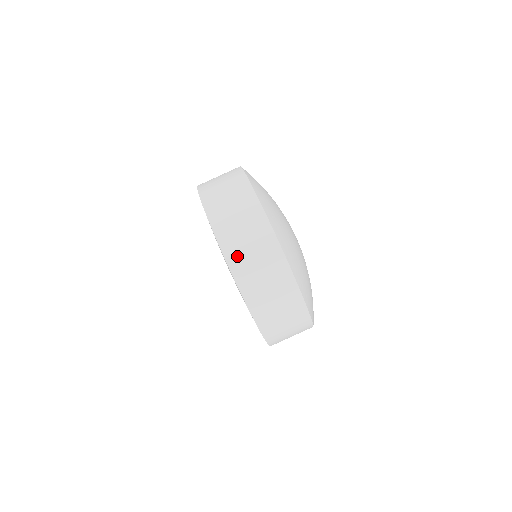
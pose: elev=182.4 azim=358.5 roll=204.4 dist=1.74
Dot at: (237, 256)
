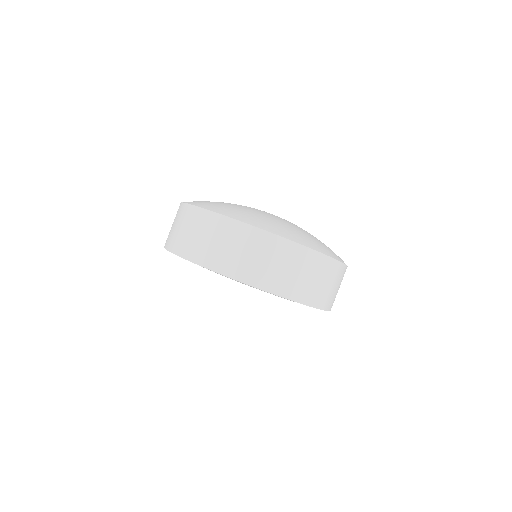
Dot at: (306, 293)
